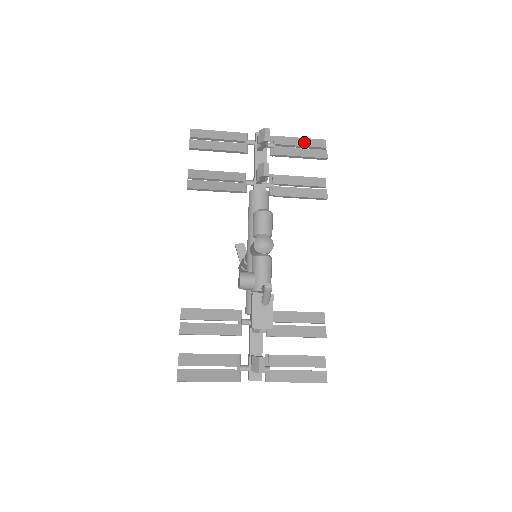
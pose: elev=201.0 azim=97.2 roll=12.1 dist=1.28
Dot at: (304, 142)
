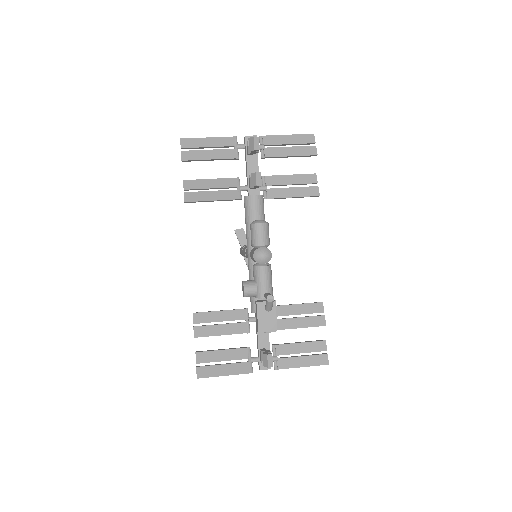
Dot at: (293, 139)
